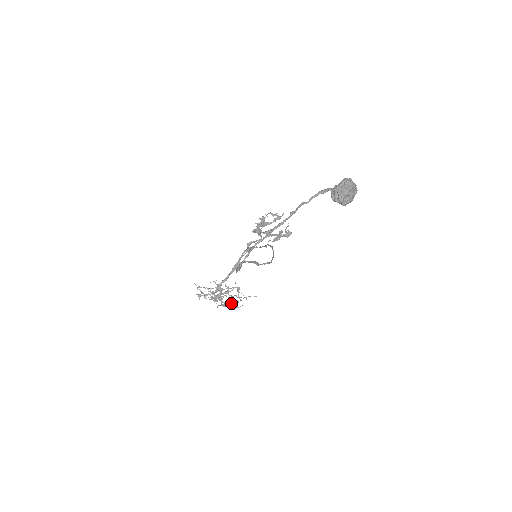
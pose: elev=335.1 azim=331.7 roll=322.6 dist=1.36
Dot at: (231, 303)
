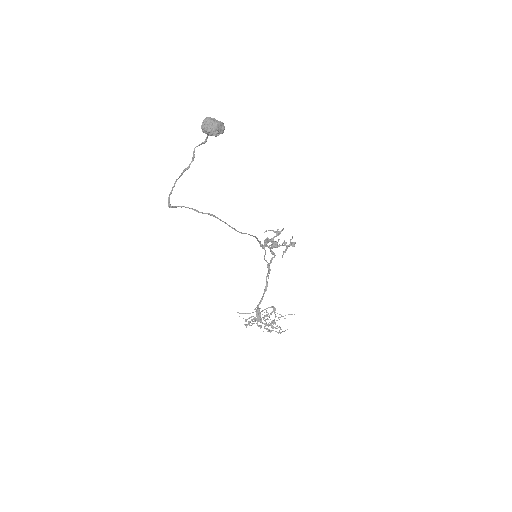
Dot at: (271, 324)
